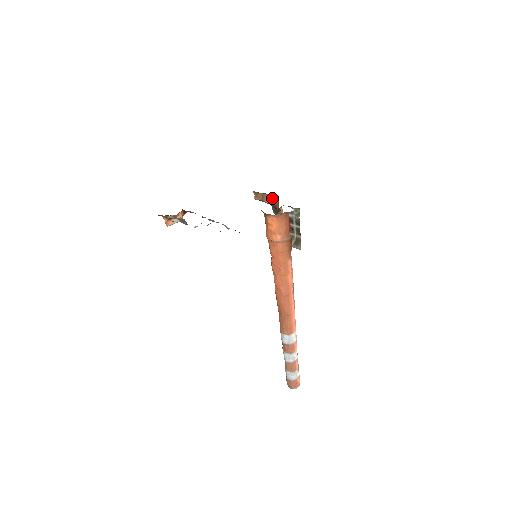
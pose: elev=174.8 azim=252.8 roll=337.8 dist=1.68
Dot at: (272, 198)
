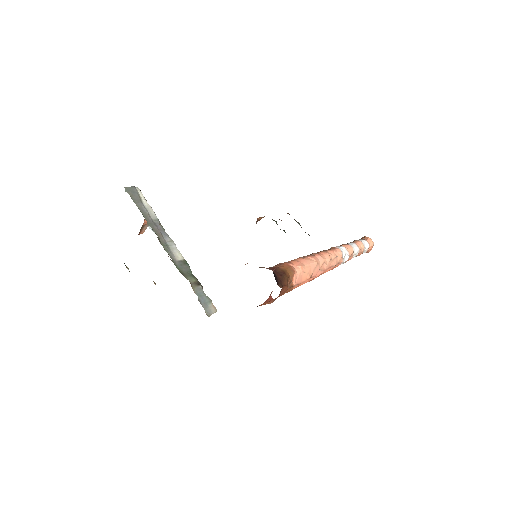
Dot at: occluded
